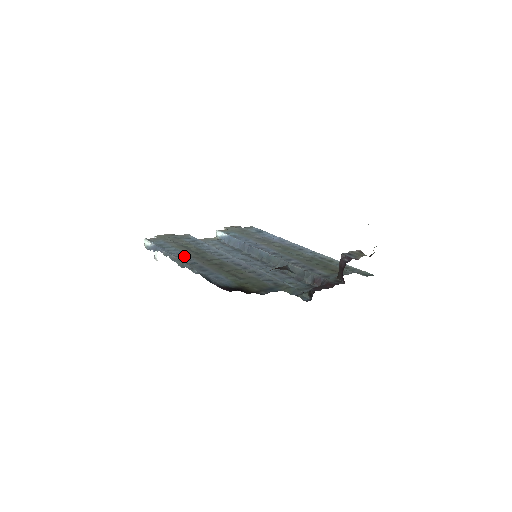
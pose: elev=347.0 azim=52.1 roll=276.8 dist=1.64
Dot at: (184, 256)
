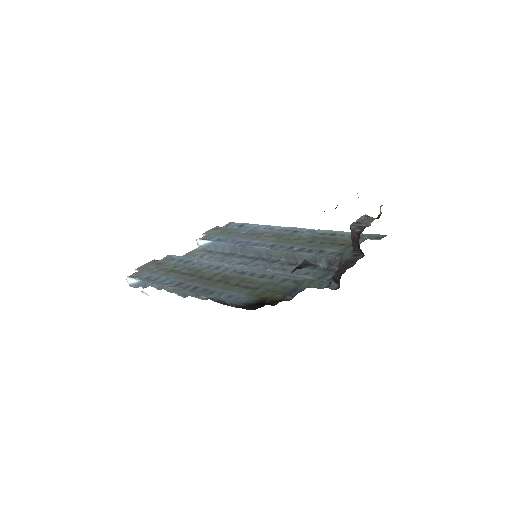
Dot at: (180, 283)
